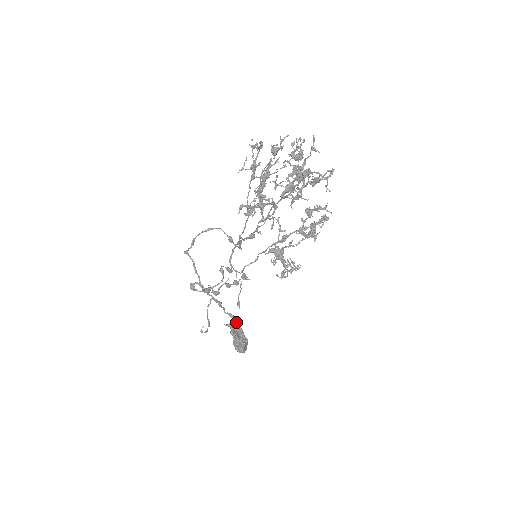
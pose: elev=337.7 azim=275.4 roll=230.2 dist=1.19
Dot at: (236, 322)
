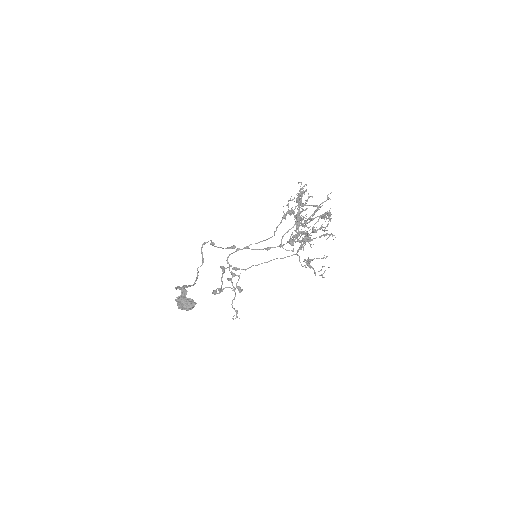
Dot at: (186, 292)
